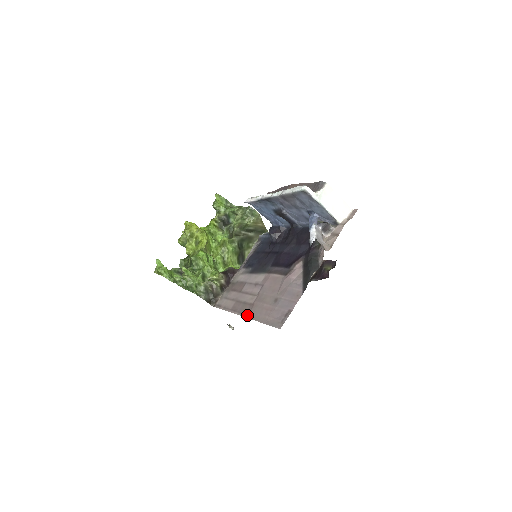
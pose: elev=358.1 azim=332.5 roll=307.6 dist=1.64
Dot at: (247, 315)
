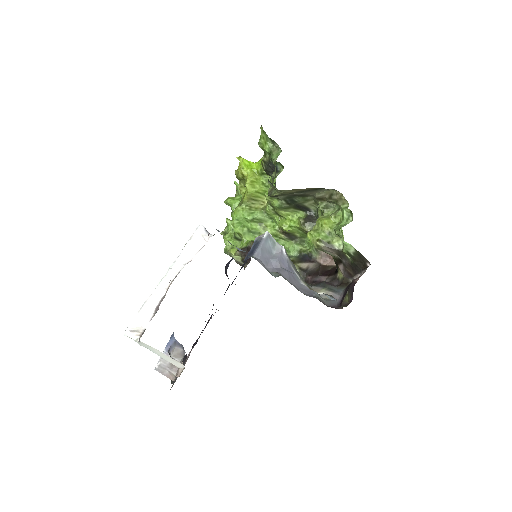
Dot at: occluded
